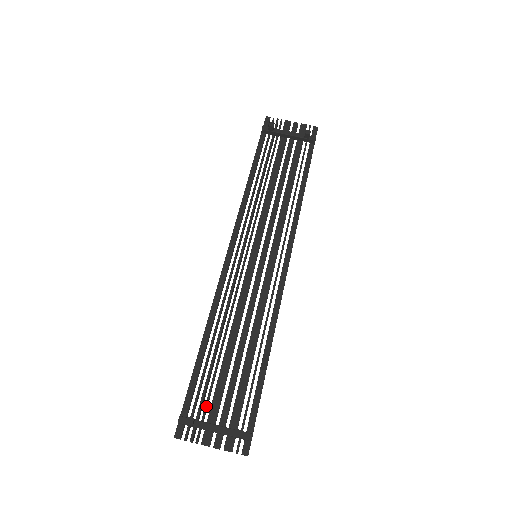
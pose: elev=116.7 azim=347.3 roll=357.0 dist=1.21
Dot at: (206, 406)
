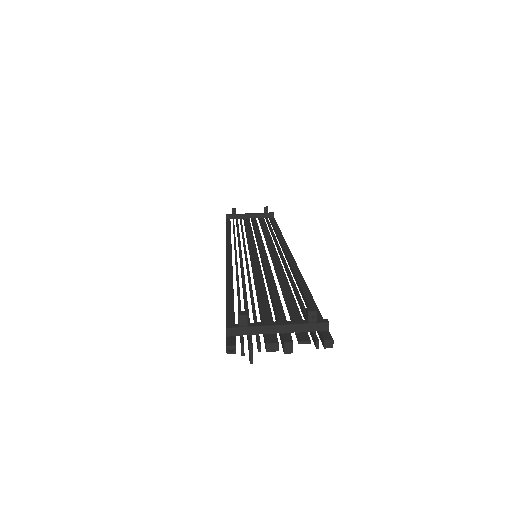
Dot at: (256, 321)
